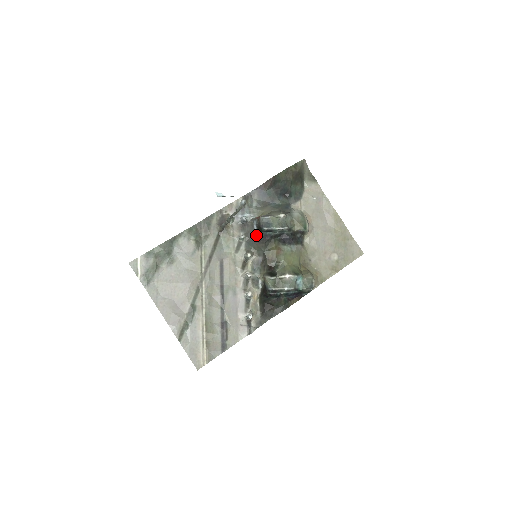
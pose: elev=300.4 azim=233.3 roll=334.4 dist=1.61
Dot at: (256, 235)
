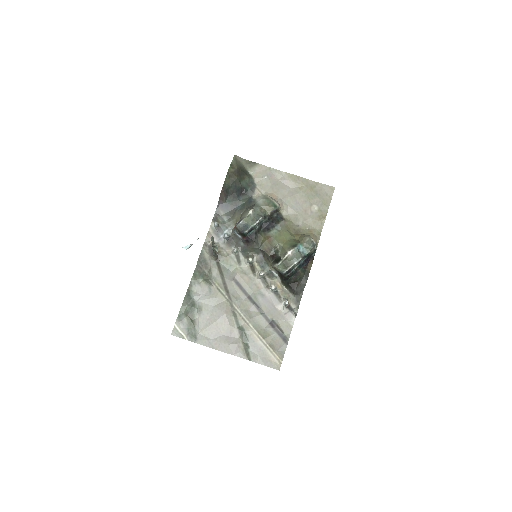
Dot at: (244, 241)
